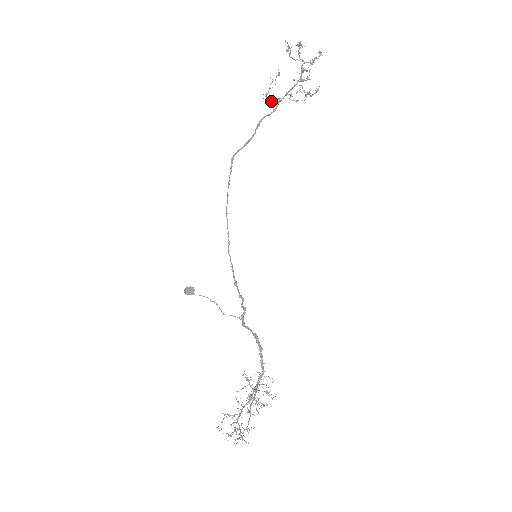
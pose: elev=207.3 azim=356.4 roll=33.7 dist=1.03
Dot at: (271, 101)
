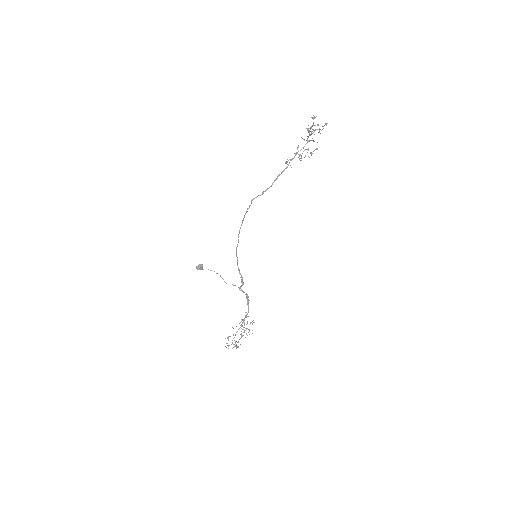
Dot at: occluded
